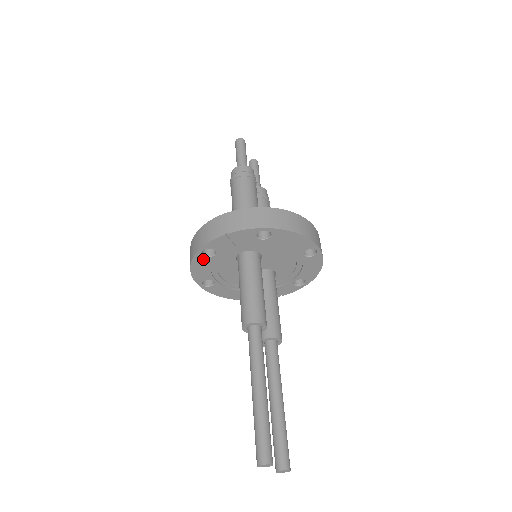
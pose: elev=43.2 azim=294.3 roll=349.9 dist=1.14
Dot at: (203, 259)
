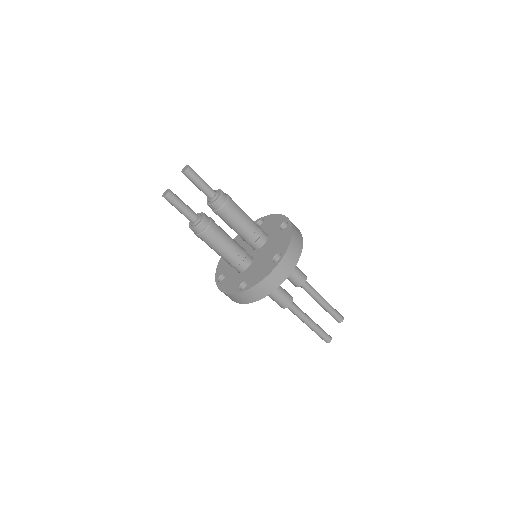
Dot at: occluded
